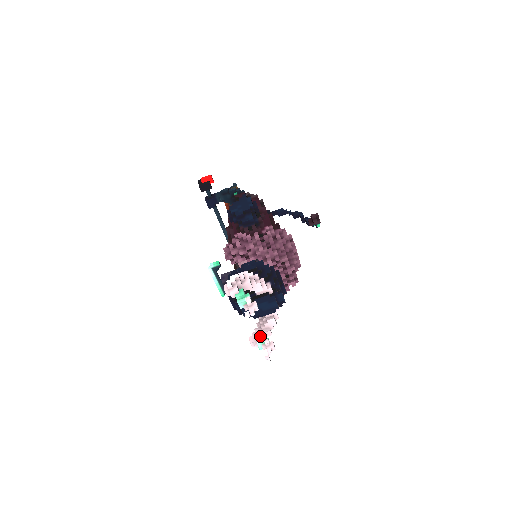
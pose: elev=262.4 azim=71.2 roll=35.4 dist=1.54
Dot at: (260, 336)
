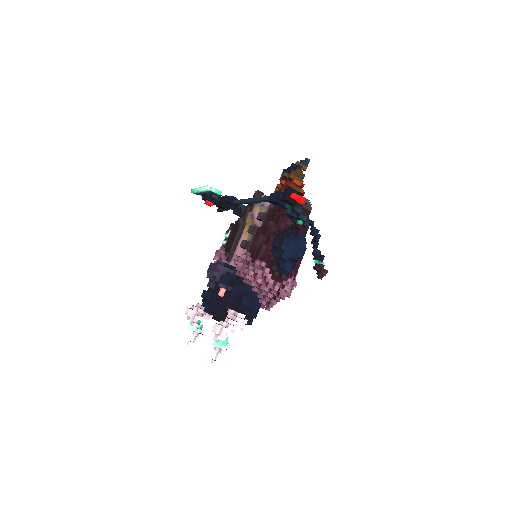
Dot at: (198, 315)
